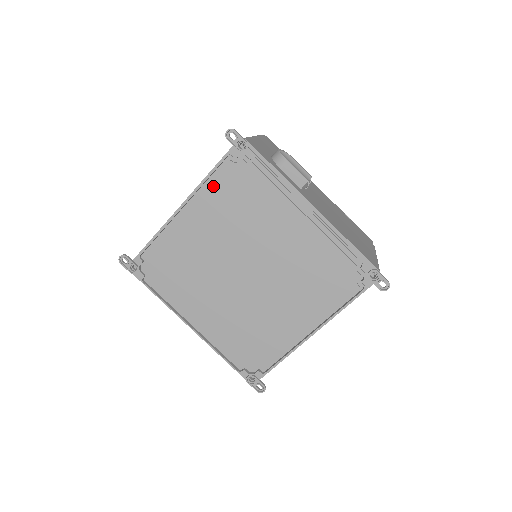
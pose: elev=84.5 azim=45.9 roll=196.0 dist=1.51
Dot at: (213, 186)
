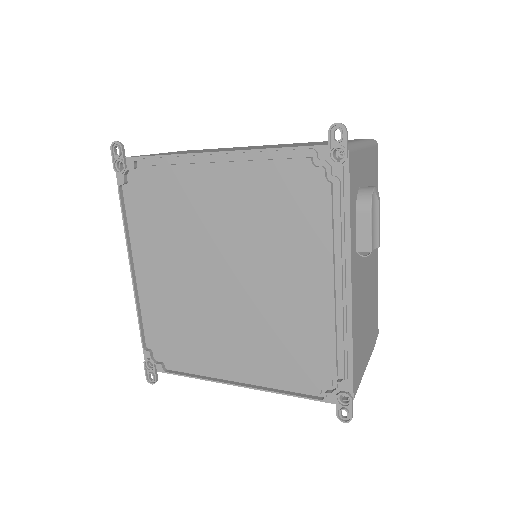
Dot at: (269, 166)
